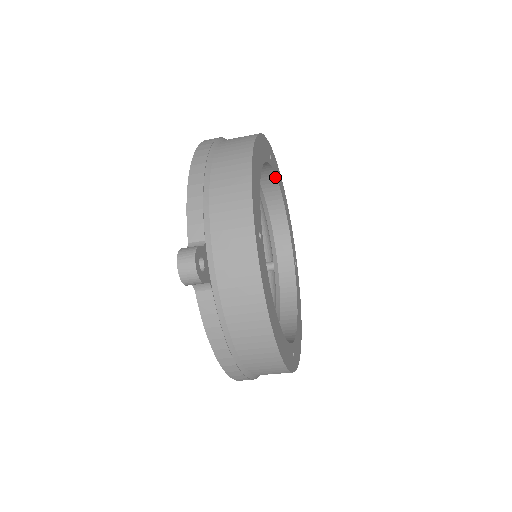
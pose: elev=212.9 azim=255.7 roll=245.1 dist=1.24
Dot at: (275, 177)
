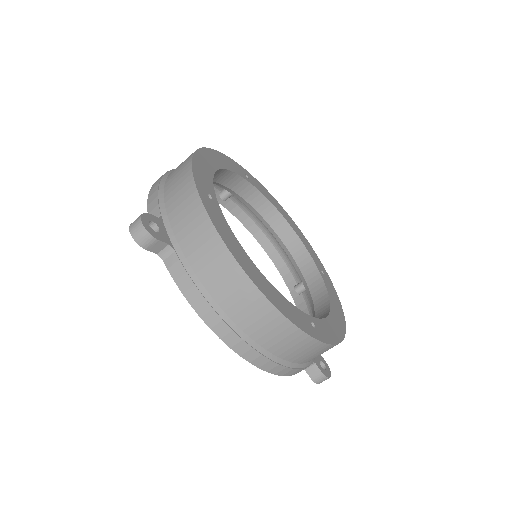
Dot at: (262, 195)
